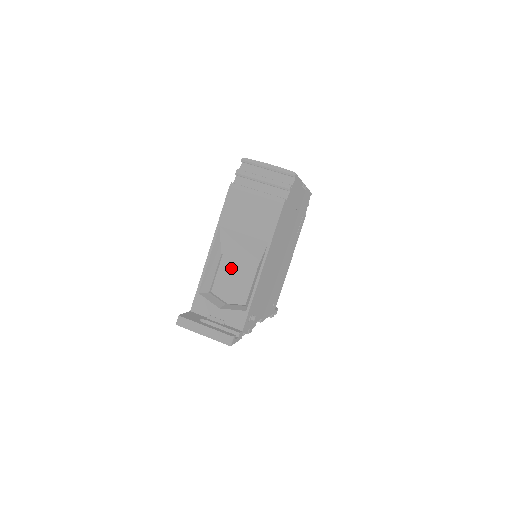
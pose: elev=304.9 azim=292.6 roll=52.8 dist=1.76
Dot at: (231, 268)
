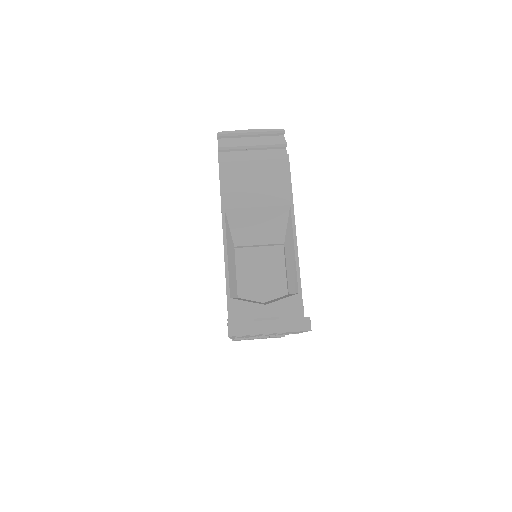
Dot at: (251, 260)
